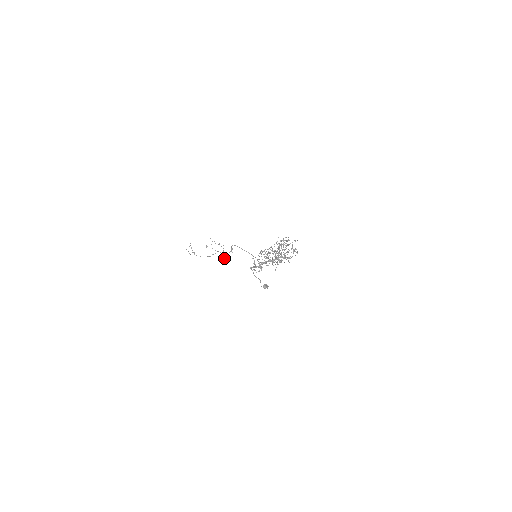
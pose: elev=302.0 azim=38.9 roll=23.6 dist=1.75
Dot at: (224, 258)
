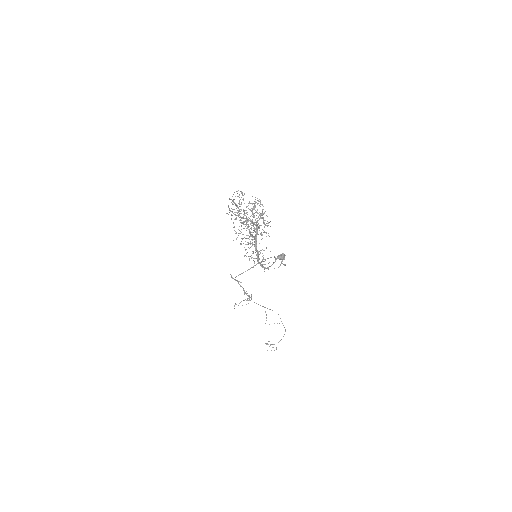
Dot at: occluded
